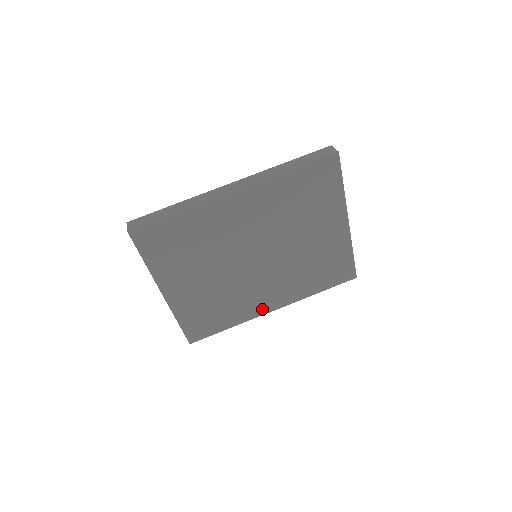
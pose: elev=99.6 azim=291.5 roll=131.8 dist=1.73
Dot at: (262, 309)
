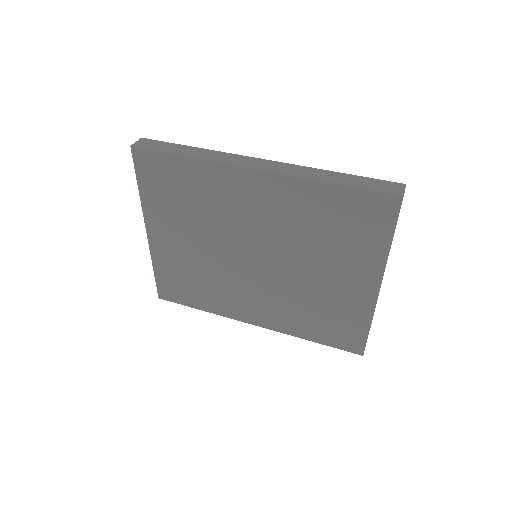
Dot at: (242, 315)
